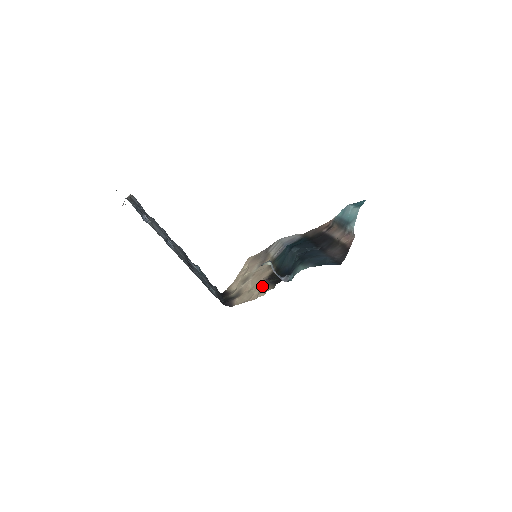
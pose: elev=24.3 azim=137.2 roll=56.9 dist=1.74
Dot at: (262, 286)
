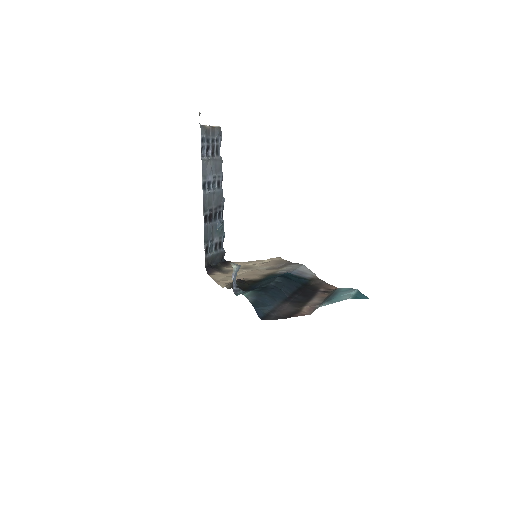
Dot at: occluded
